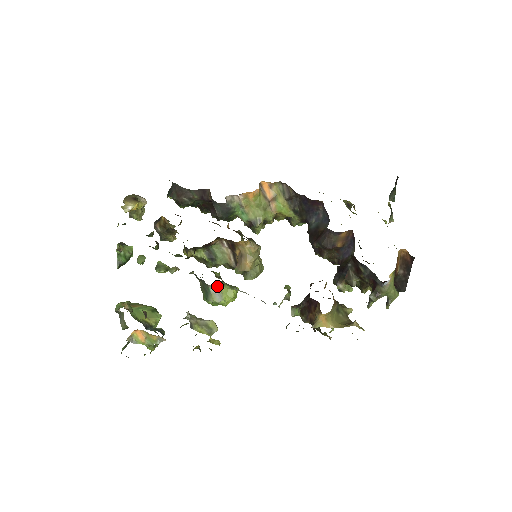
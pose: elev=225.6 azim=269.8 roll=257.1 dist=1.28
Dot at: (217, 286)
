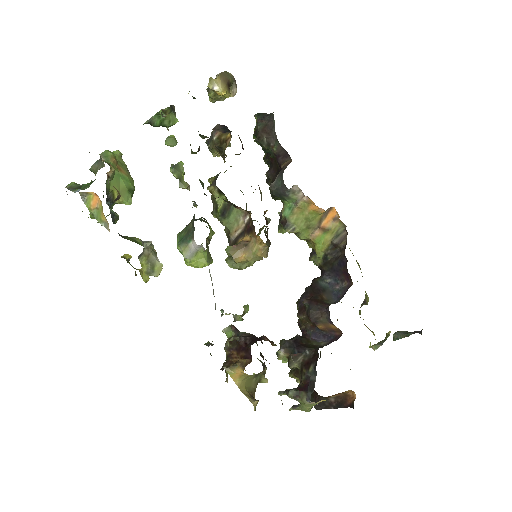
Dot at: (199, 246)
